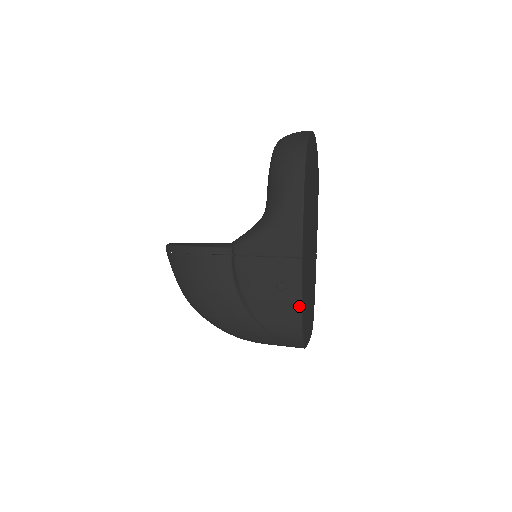
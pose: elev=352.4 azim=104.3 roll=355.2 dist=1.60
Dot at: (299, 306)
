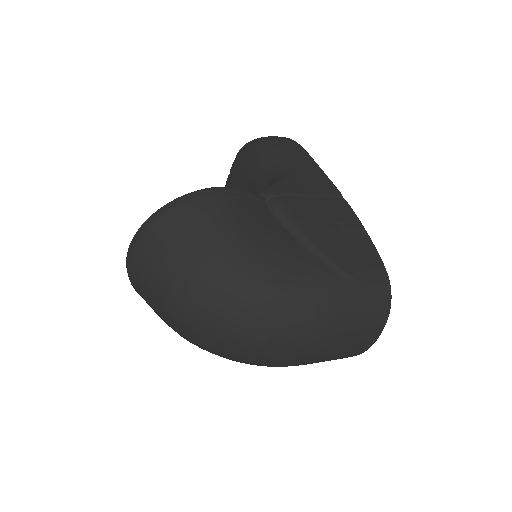
Dot at: (370, 242)
